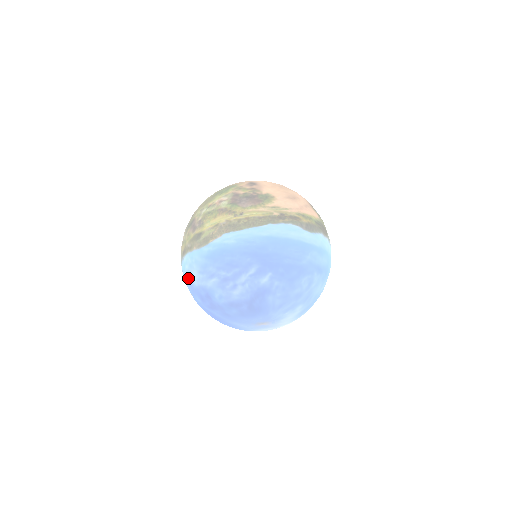
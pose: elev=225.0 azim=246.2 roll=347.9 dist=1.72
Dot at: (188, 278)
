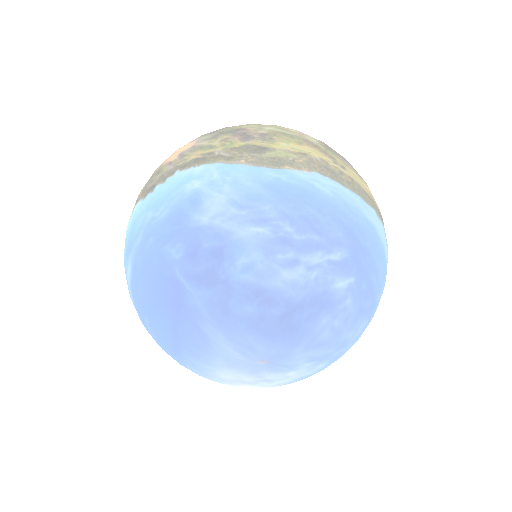
Dot at: (183, 203)
